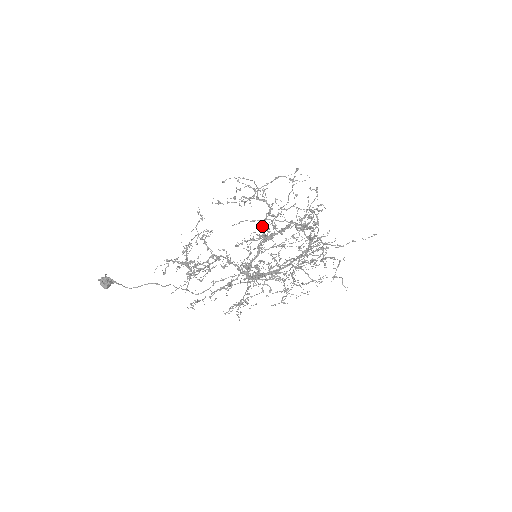
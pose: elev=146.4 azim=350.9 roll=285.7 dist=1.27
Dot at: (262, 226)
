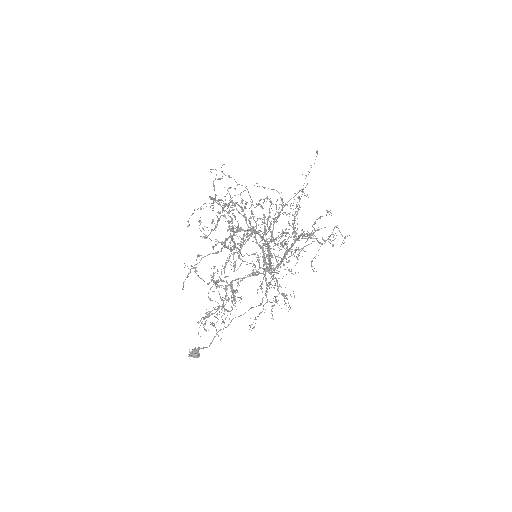
Dot at: (246, 223)
